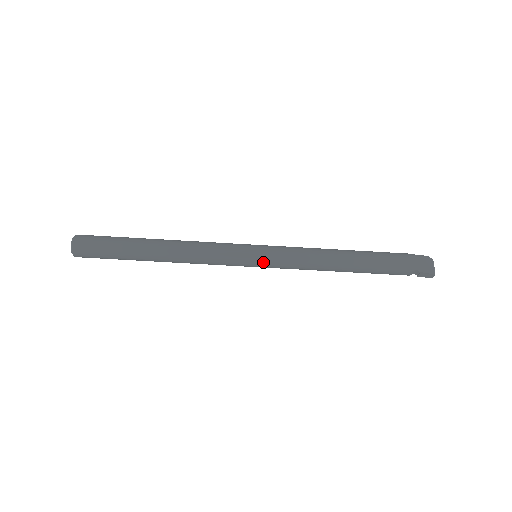
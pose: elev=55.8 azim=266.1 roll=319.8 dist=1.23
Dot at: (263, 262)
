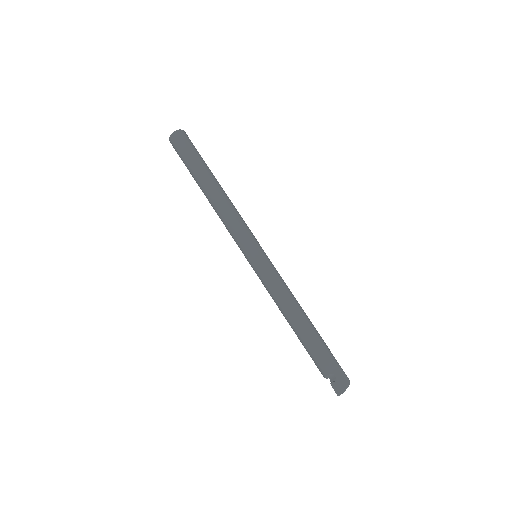
Dot at: (258, 260)
